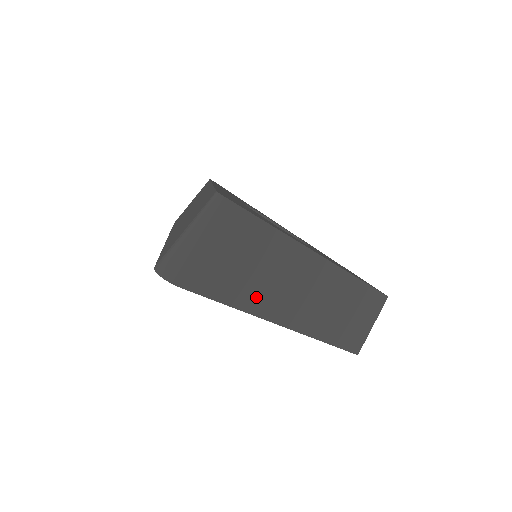
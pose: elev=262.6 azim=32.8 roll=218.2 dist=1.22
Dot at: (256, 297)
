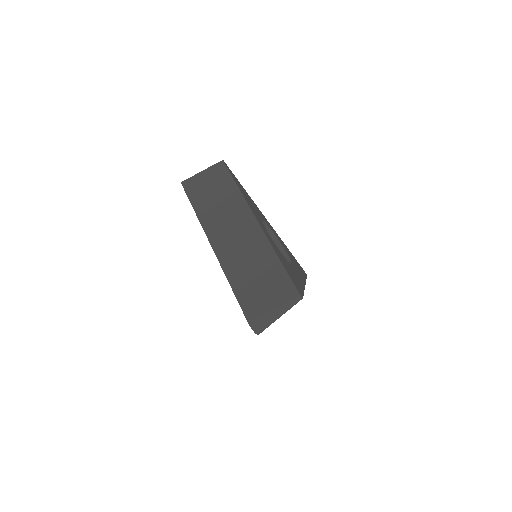
Dot at: occluded
